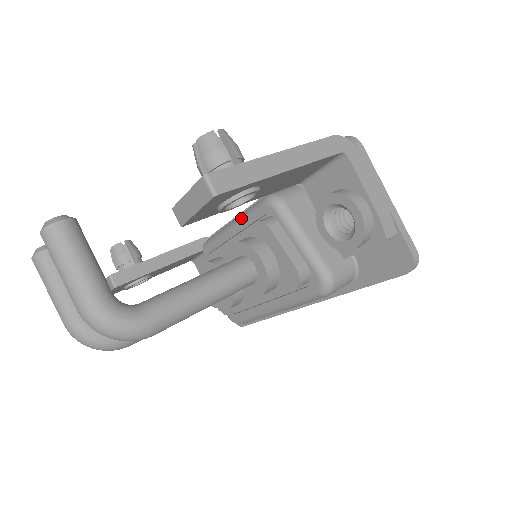
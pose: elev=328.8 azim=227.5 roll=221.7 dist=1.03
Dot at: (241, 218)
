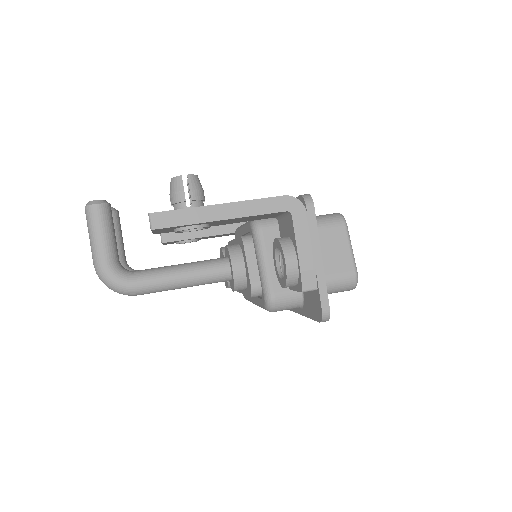
Dot at: (244, 225)
